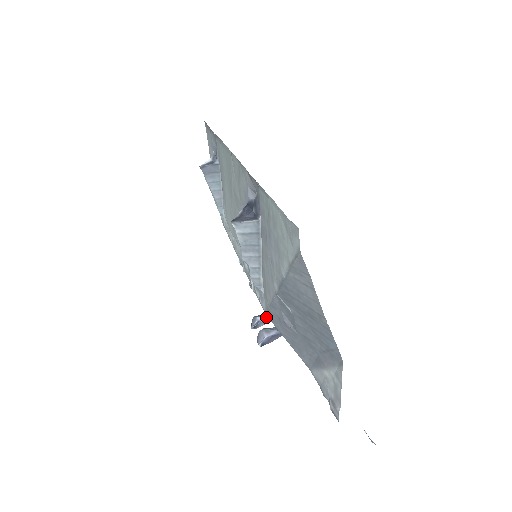
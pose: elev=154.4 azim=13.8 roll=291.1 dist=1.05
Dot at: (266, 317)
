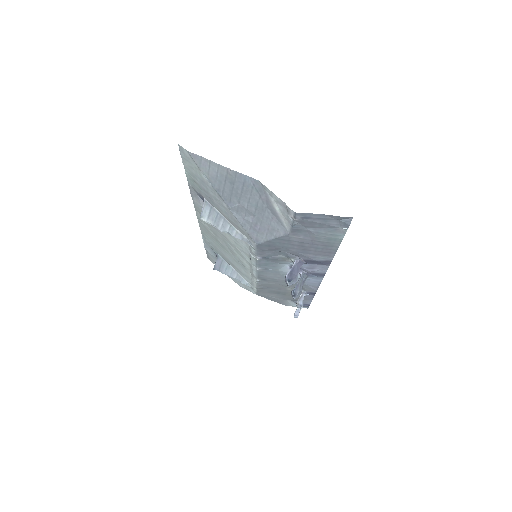
Dot at: (296, 285)
